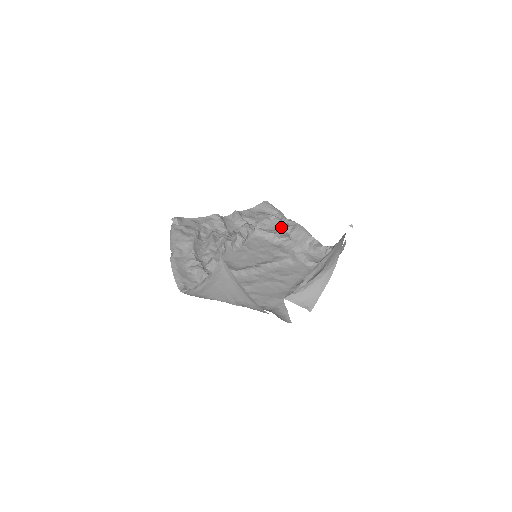
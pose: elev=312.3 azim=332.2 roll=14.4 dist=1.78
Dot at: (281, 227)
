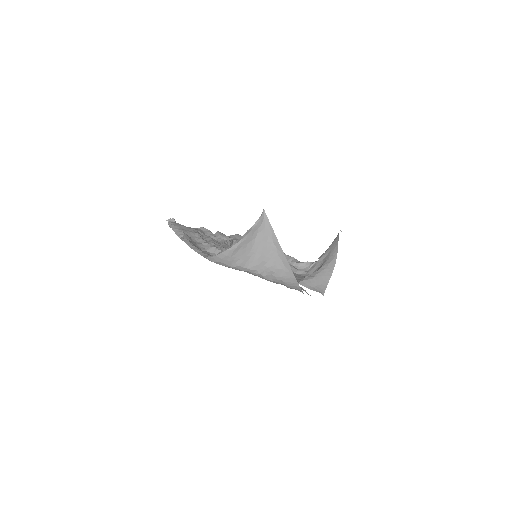
Dot at: occluded
